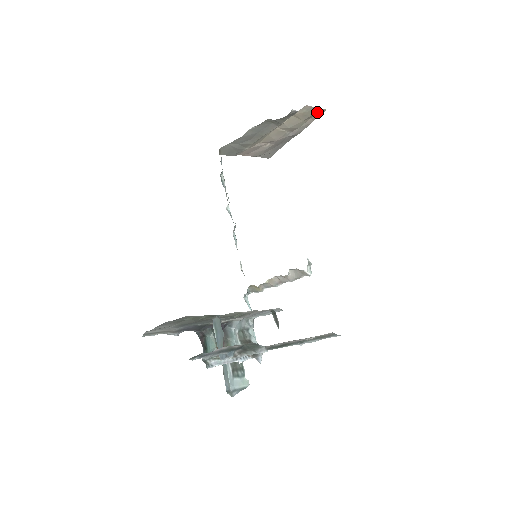
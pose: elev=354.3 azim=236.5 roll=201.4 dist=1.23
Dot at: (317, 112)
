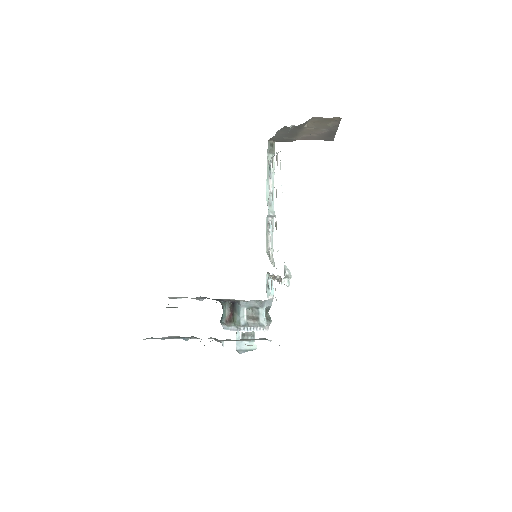
Dot at: (333, 119)
